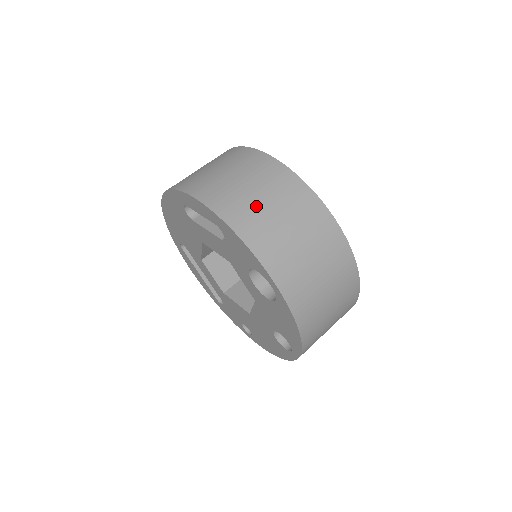
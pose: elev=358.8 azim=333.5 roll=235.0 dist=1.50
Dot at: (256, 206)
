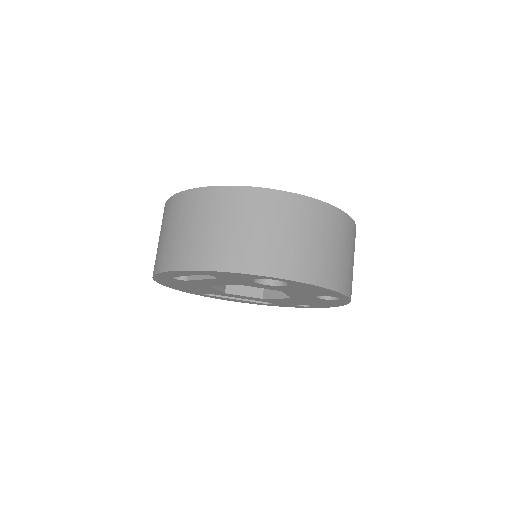
Dot at: (212, 238)
